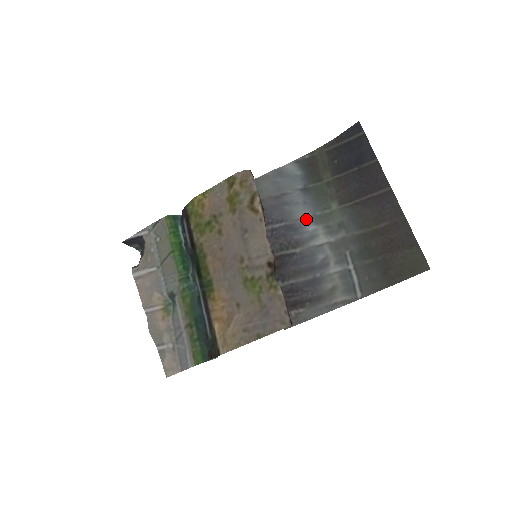
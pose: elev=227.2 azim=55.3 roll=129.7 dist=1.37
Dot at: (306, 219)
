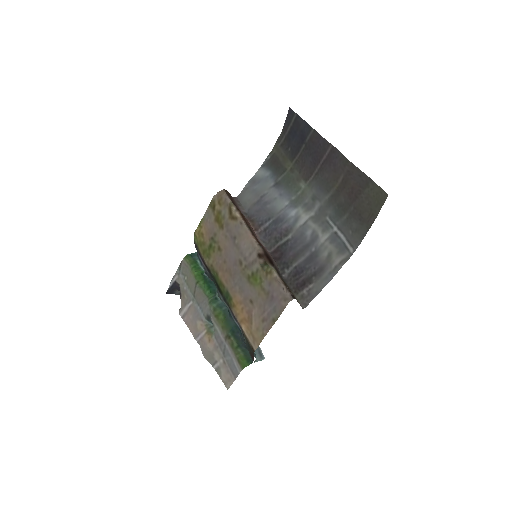
Dot at: (286, 207)
